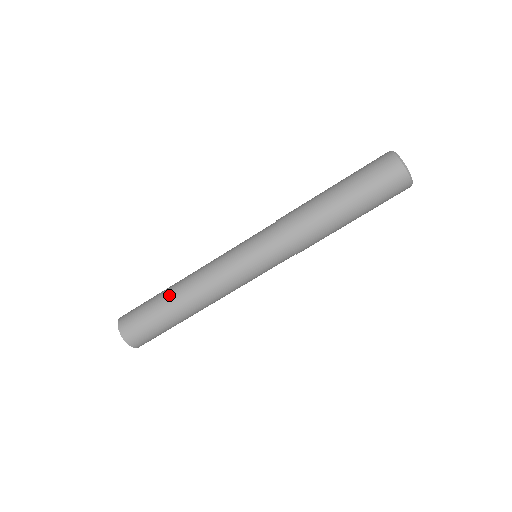
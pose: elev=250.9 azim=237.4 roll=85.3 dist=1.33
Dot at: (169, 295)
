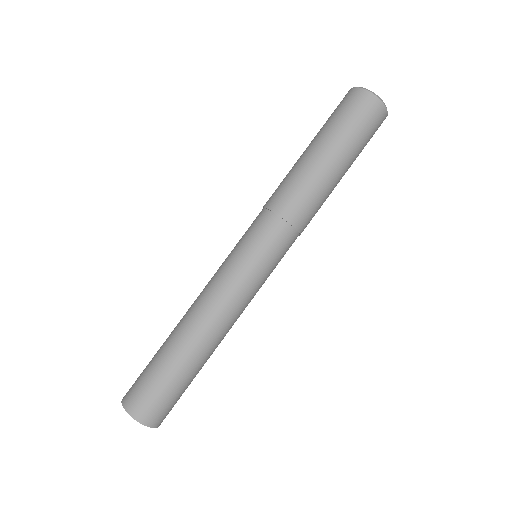
Dot at: occluded
